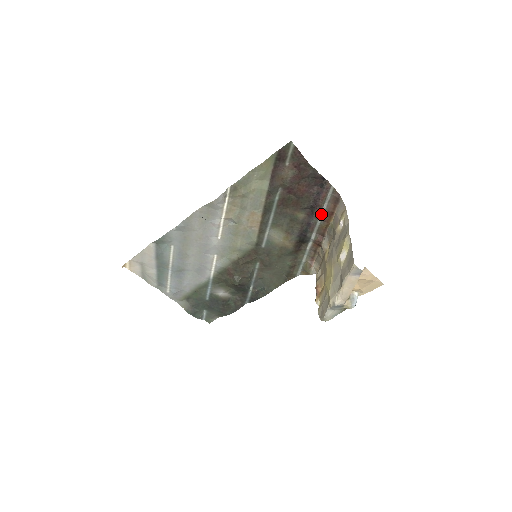
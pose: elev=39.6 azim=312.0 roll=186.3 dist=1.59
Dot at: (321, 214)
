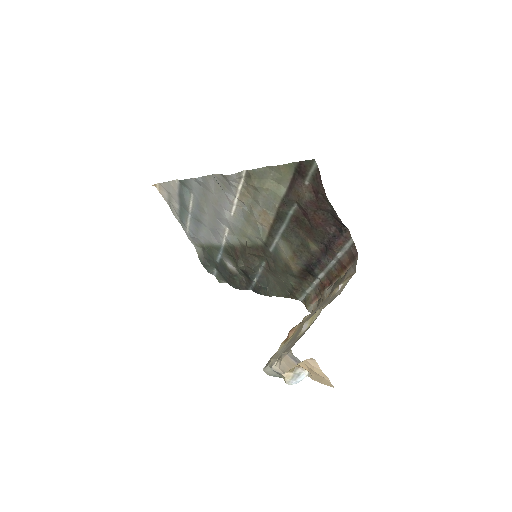
Dot at: (335, 259)
